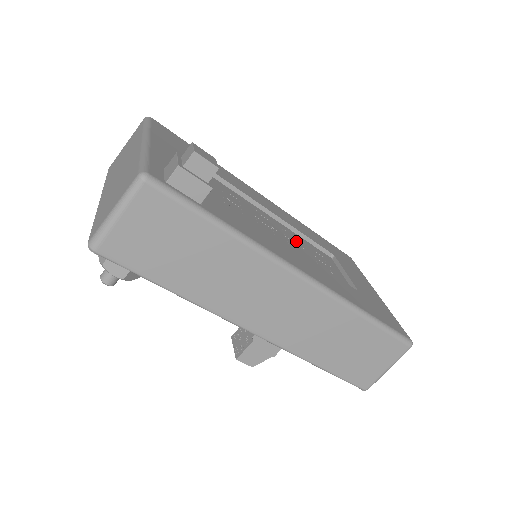
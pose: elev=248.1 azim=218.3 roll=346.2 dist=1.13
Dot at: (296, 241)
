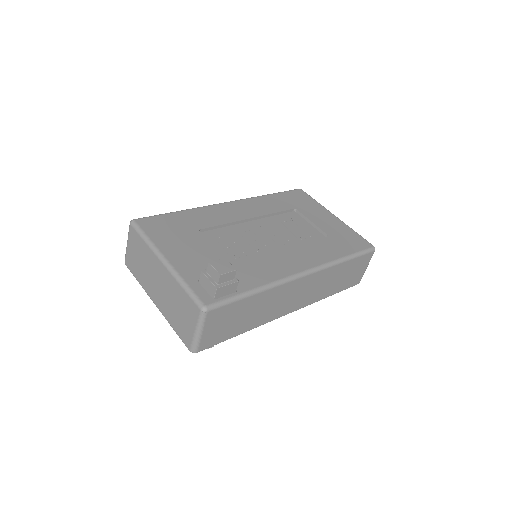
Dot at: (274, 229)
